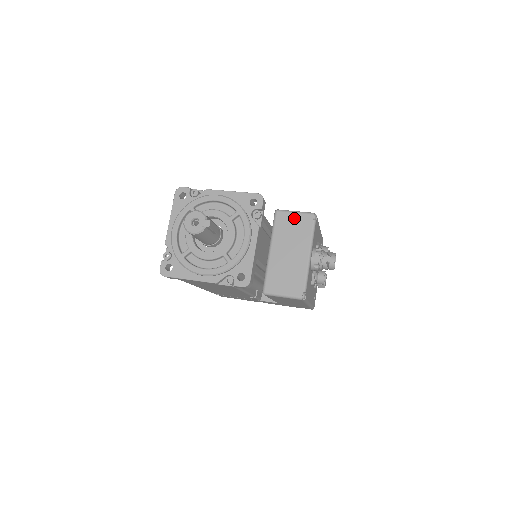
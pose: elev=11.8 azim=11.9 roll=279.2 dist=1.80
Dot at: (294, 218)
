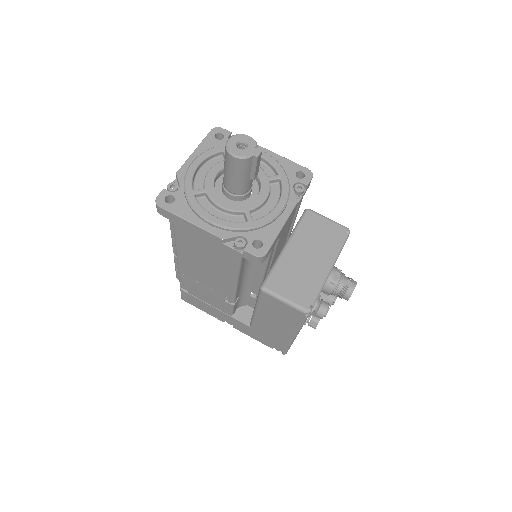
Dot at: (325, 224)
